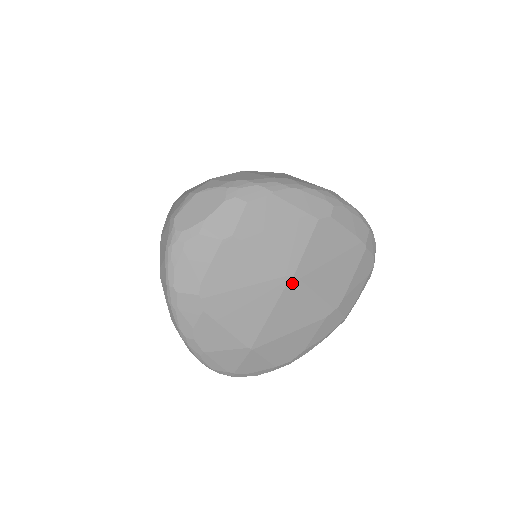
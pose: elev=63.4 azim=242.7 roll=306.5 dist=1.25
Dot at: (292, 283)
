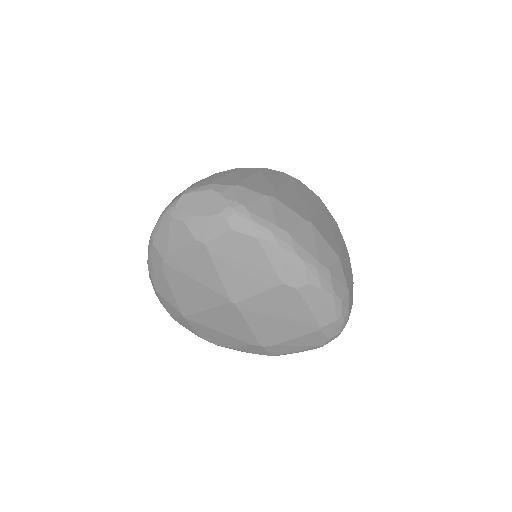
Dot at: (231, 306)
